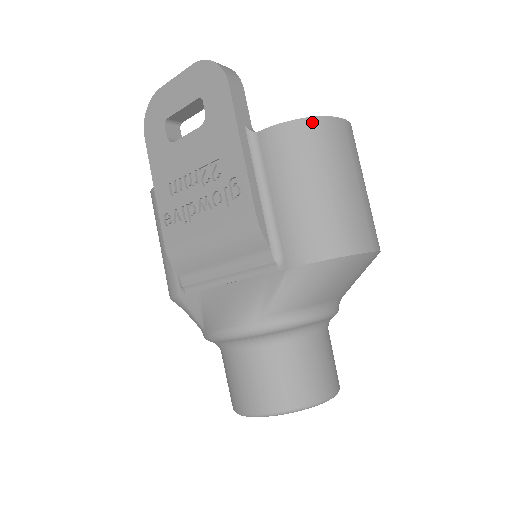
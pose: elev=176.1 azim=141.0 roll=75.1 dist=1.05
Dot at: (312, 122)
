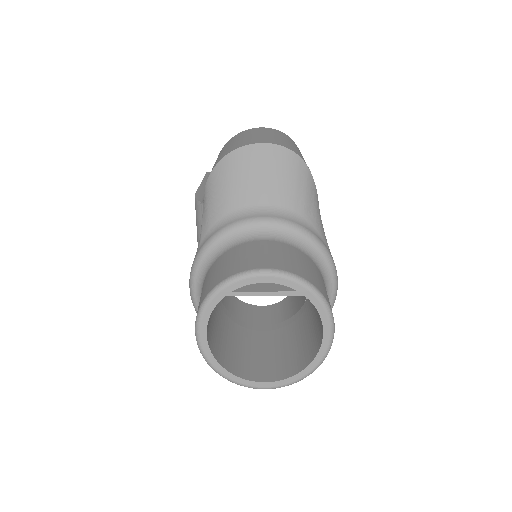
Dot at: occluded
